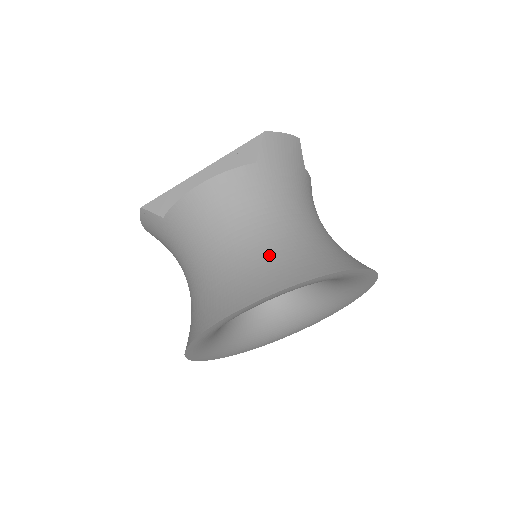
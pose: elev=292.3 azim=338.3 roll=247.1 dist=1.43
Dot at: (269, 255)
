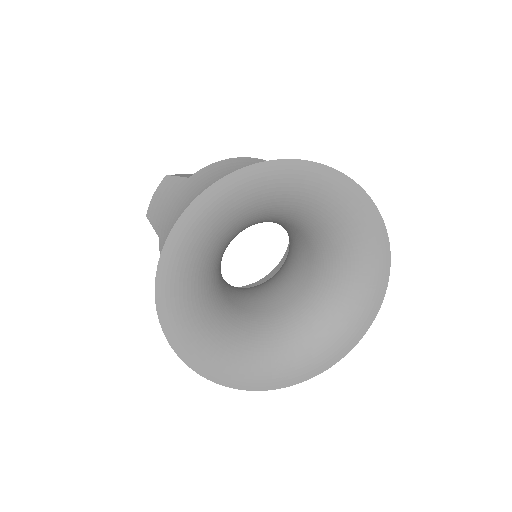
Dot at: occluded
